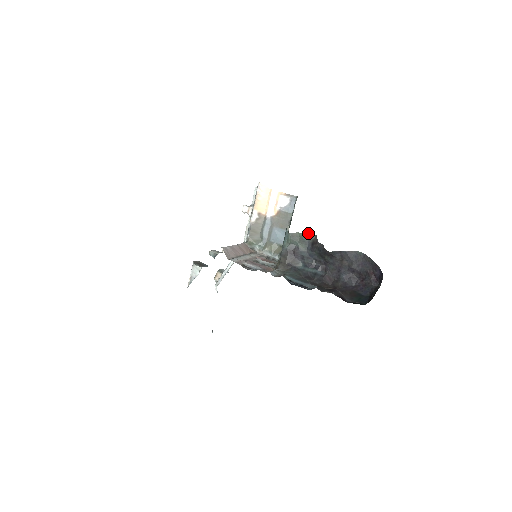
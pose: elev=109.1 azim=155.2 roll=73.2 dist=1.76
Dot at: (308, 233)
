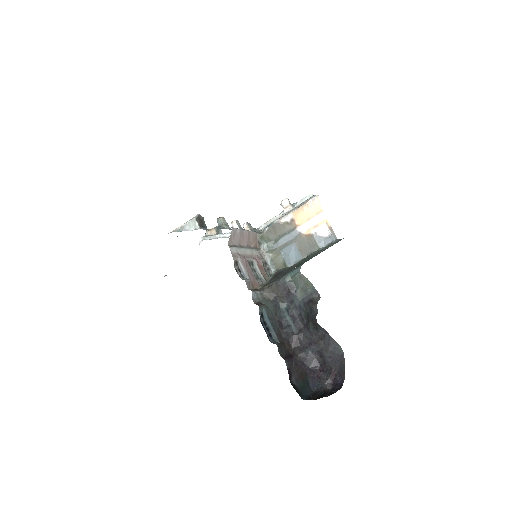
Dot at: occluded
